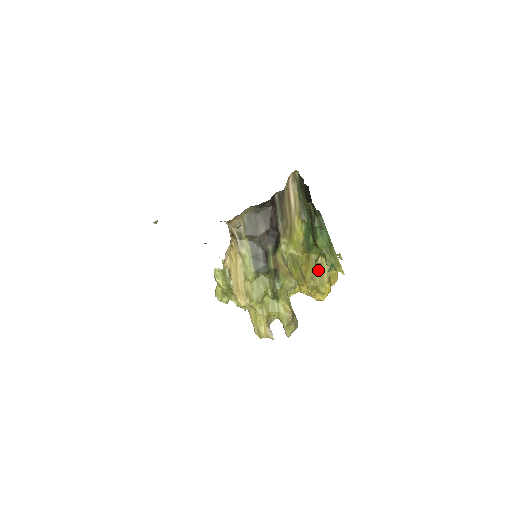
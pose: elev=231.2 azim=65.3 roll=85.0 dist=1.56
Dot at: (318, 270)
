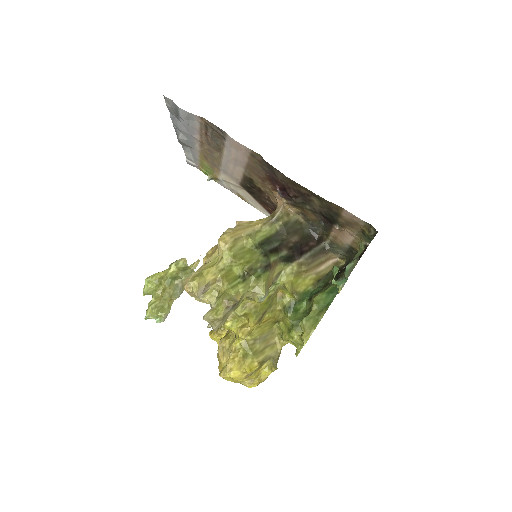
Dot at: (265, 344)
